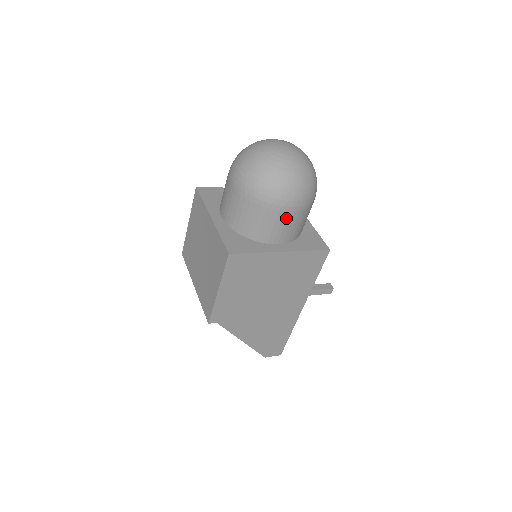
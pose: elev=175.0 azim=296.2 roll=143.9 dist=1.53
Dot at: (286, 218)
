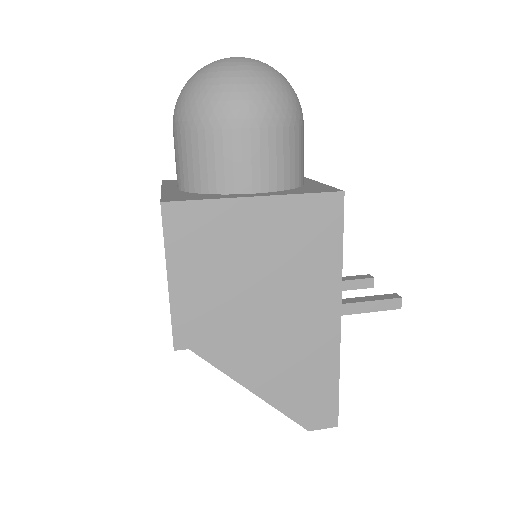
Dot at: (248, 141)
